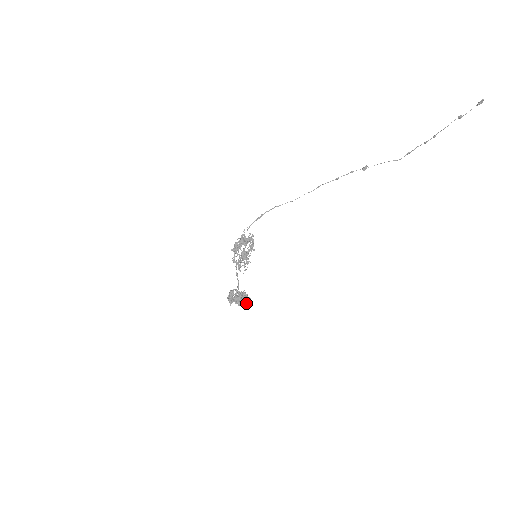
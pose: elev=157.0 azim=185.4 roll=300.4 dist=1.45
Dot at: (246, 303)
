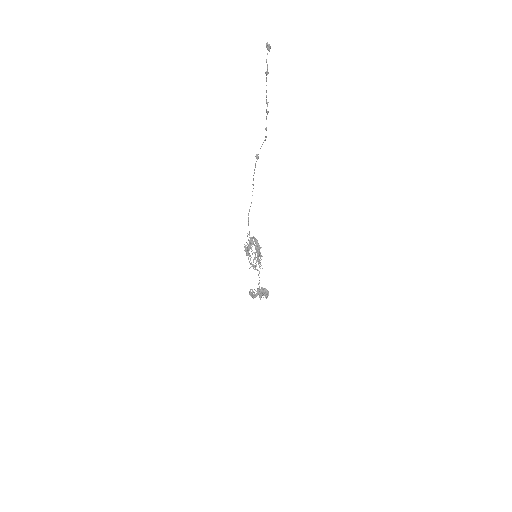
Dot at: (267, 295)
